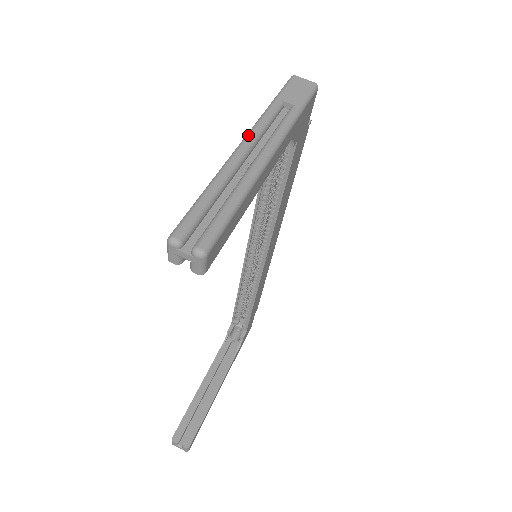
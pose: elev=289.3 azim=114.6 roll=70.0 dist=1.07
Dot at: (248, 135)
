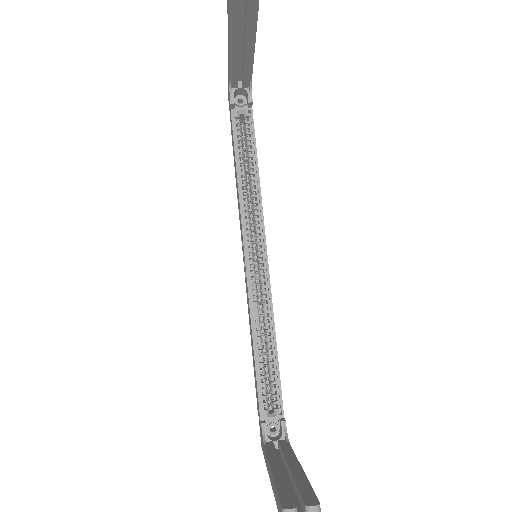
Dot at: occluded
